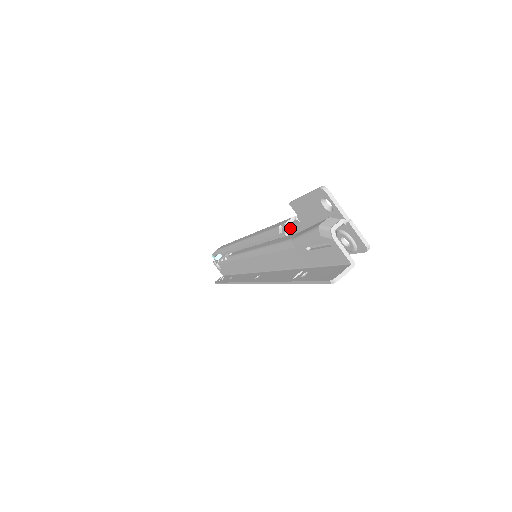
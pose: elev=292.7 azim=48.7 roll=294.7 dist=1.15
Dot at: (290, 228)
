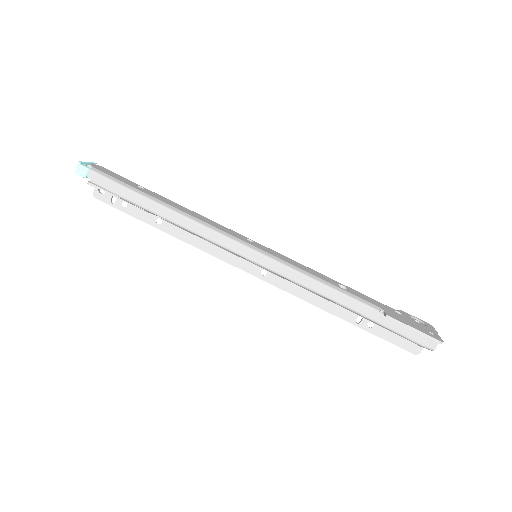
Dot at: (356, 298)
